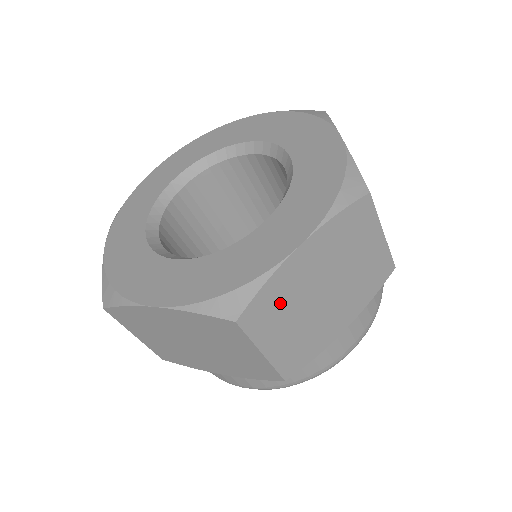
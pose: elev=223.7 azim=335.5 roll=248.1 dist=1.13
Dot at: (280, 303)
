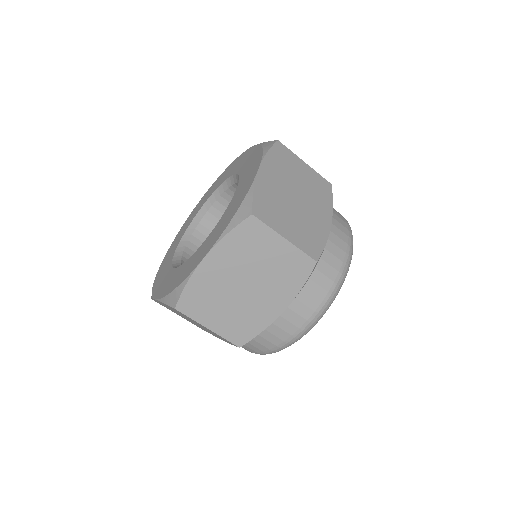
Dot at: (206, 296)
